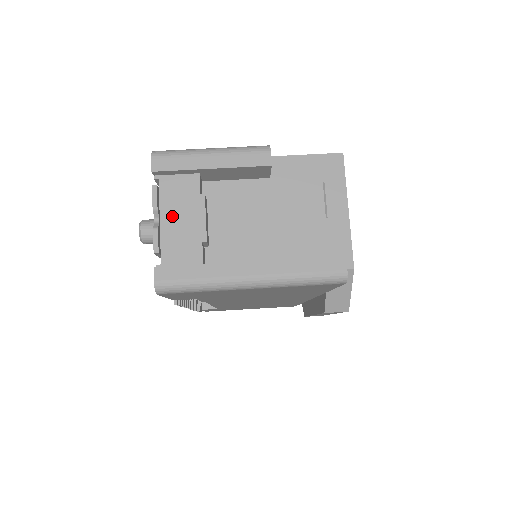
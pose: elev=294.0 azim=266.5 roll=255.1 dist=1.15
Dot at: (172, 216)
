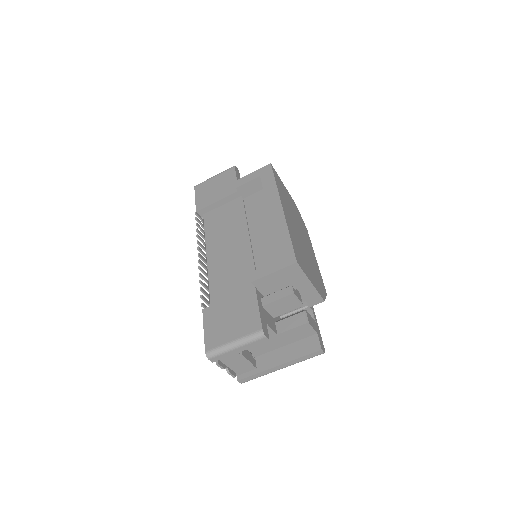
Dot at: (231, 363)
